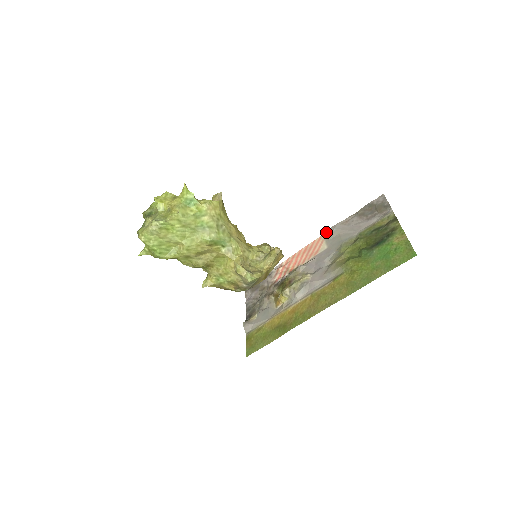
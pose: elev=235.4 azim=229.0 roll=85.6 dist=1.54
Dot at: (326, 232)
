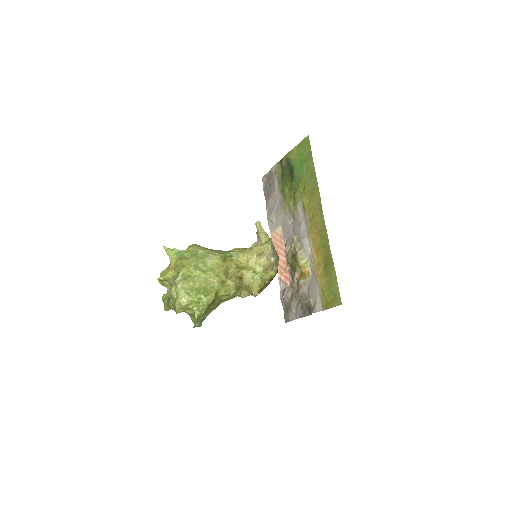
Dot at: (270, 230)
